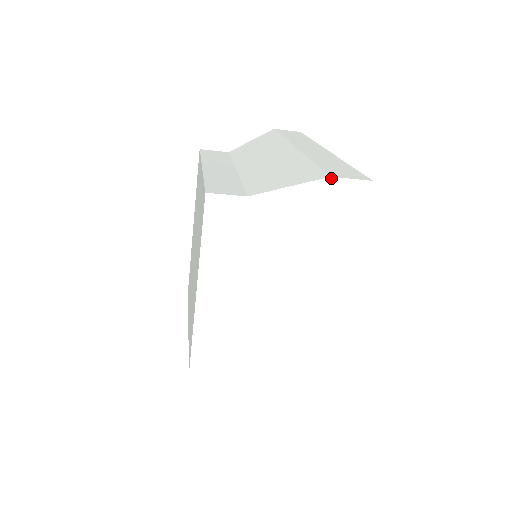
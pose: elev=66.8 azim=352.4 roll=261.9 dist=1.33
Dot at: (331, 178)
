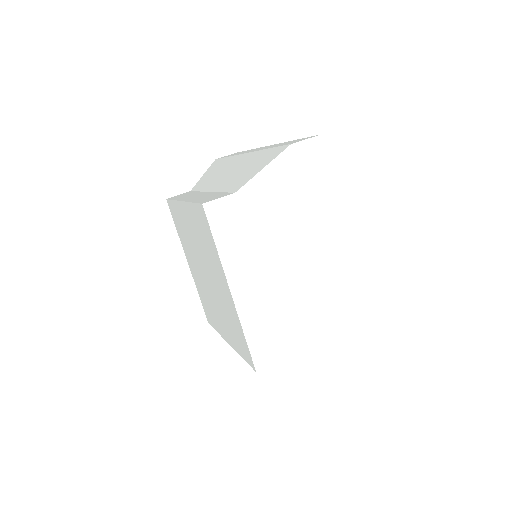
Dot at: (292, 145)
